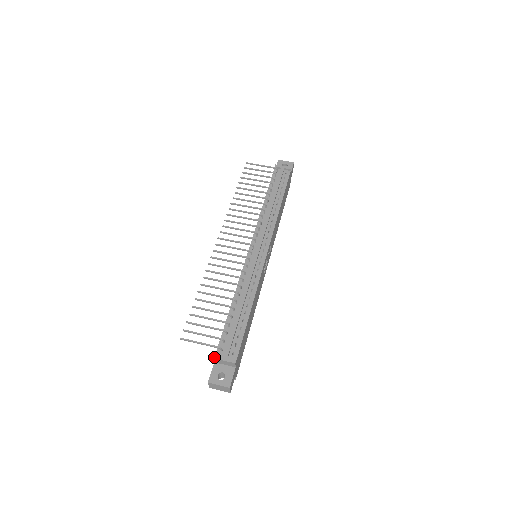
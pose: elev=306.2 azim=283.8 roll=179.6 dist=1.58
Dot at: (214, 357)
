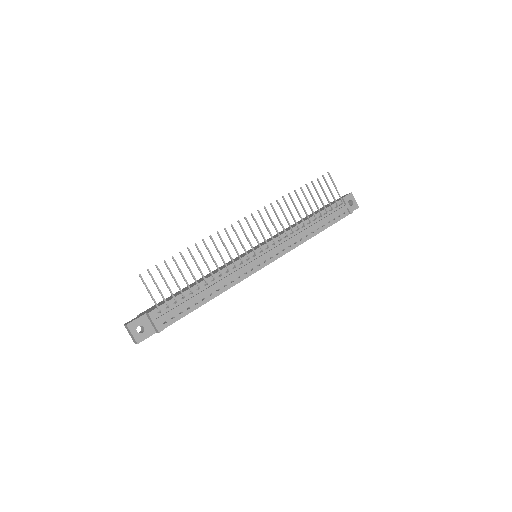
Dot at: (149, 313)
